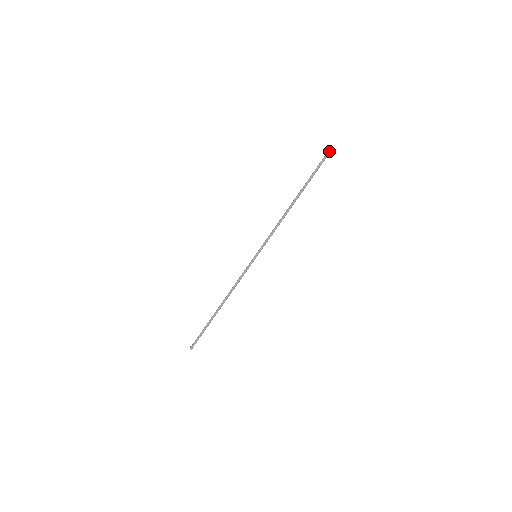
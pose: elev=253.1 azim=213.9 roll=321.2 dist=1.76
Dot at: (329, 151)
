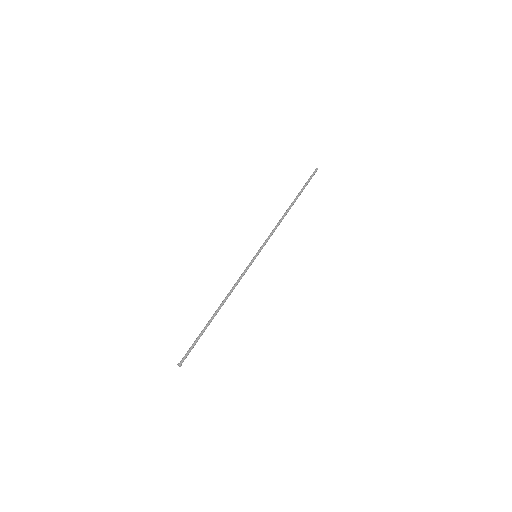
Dot at: (316, 171)
